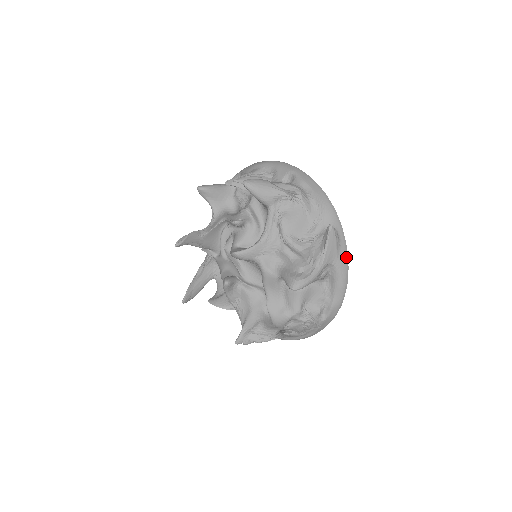
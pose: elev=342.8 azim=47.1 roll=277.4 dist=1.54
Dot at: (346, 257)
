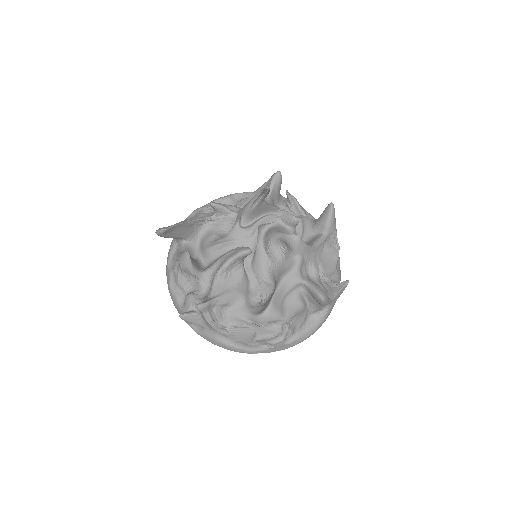
Dot at: occluded
